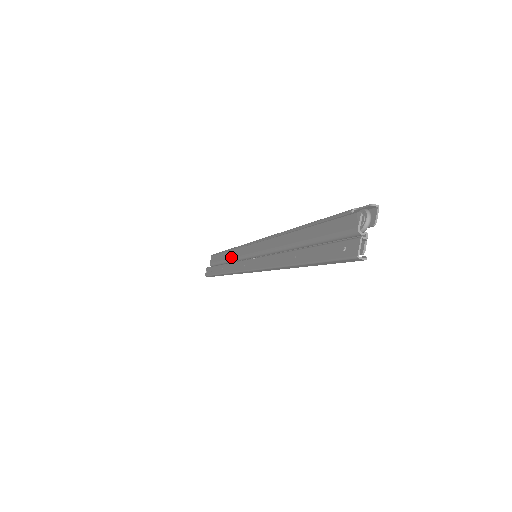
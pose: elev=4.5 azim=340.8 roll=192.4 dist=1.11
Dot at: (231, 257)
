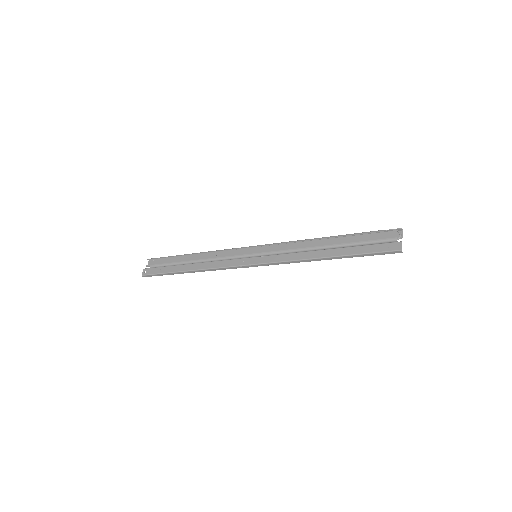
Dot at: (208, 258)
